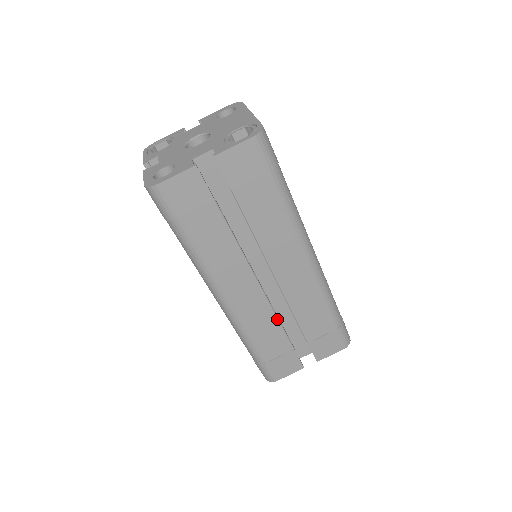
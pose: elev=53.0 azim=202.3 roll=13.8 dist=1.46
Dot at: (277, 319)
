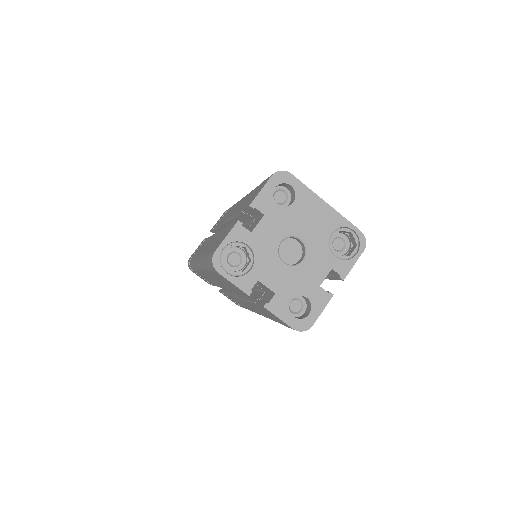
Dot at: occluded
